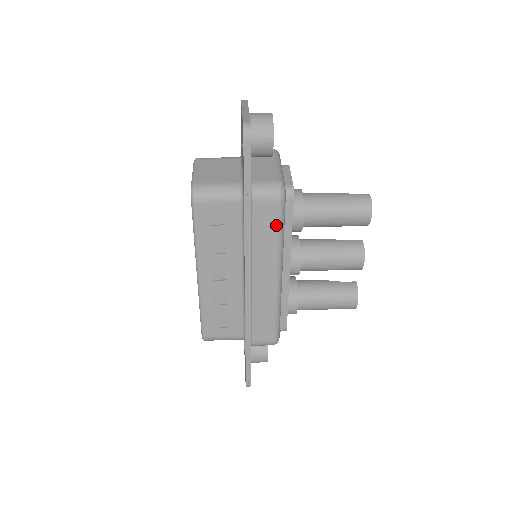
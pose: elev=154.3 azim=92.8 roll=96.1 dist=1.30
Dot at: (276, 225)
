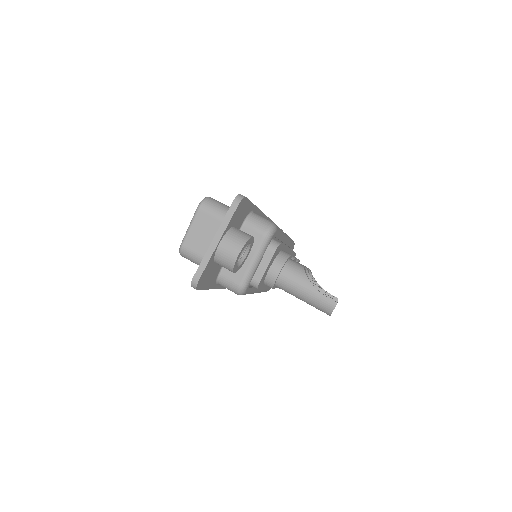
Dot at: occluded
